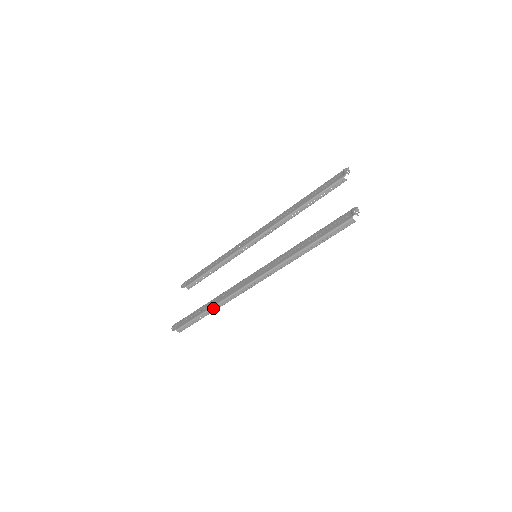
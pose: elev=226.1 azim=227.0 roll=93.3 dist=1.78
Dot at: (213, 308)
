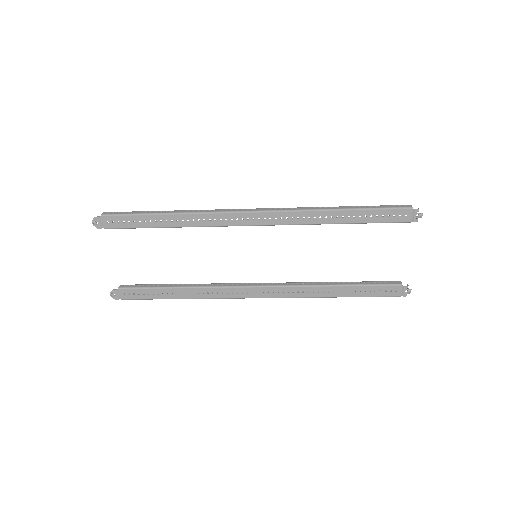
Dot at: (189, 298)
